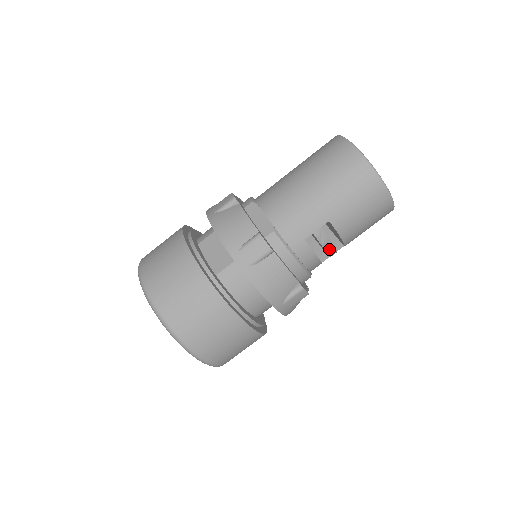
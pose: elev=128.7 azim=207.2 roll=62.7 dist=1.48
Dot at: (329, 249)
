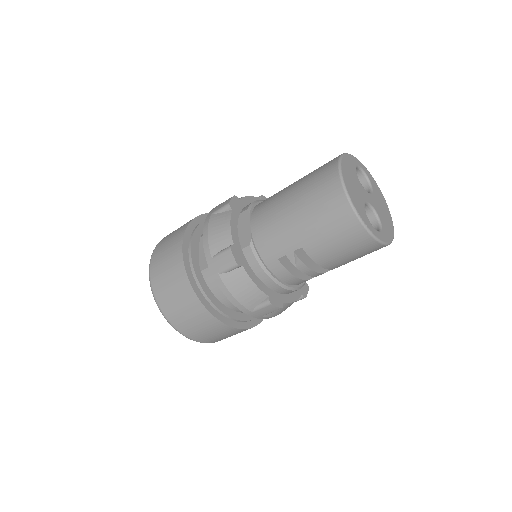
Dot at: (307, 271)
